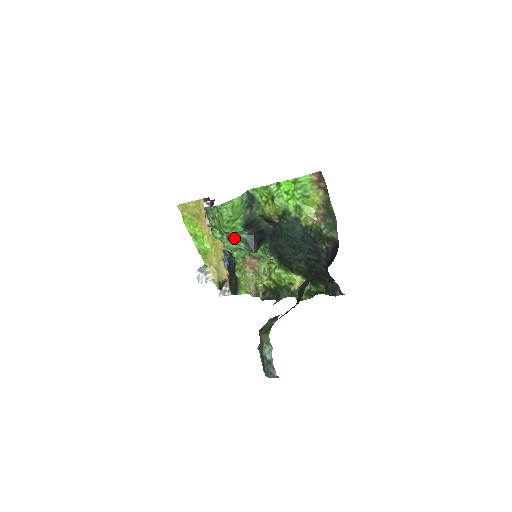
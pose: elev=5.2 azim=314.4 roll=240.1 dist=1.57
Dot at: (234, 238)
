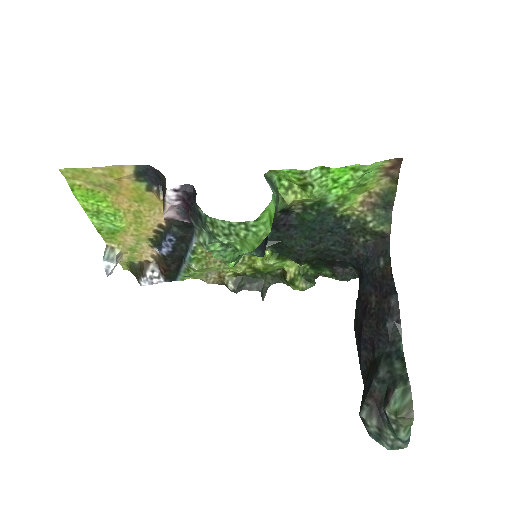
Dot at: occluded
